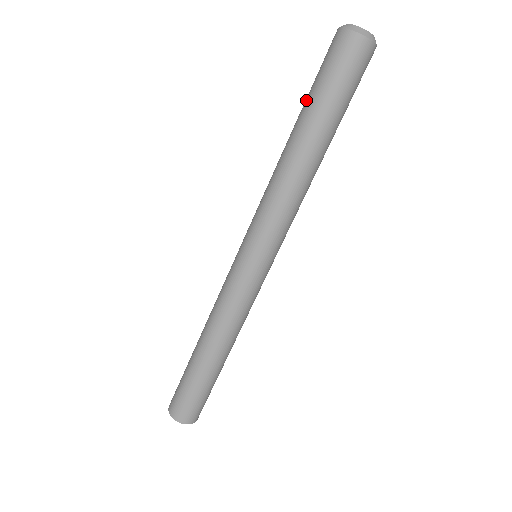
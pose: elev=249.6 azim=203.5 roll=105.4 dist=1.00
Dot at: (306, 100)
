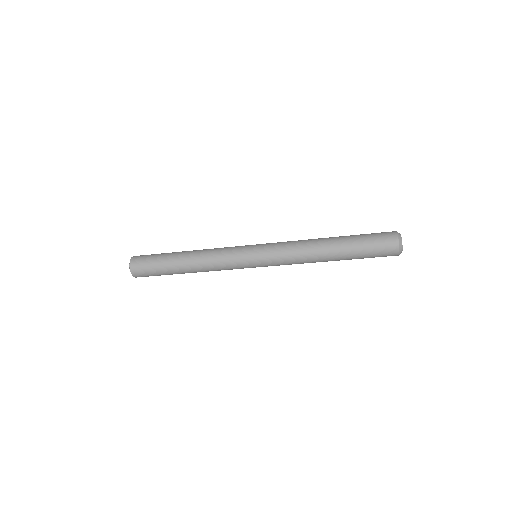
Dot at: (354, 240)
